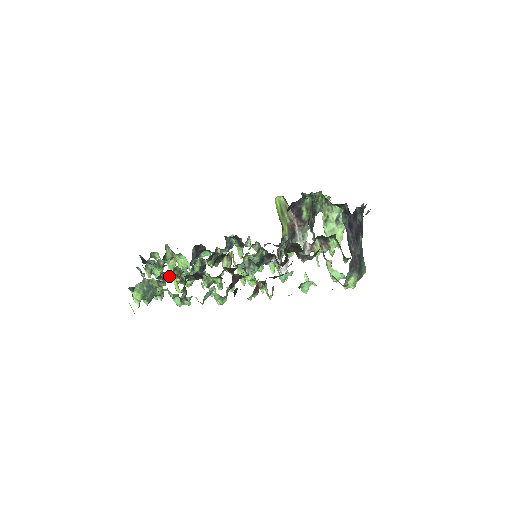
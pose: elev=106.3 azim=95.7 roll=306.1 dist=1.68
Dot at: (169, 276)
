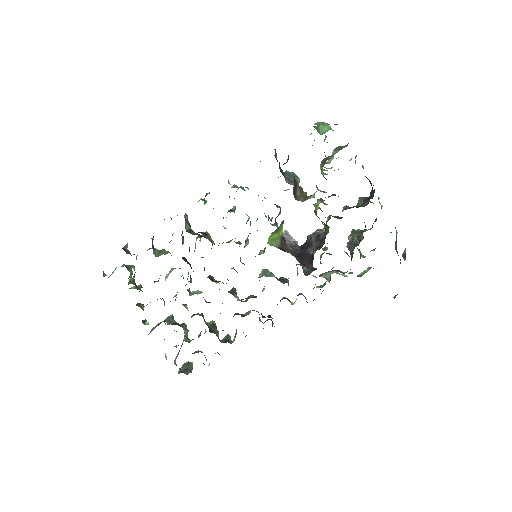
Dot at: occluded
